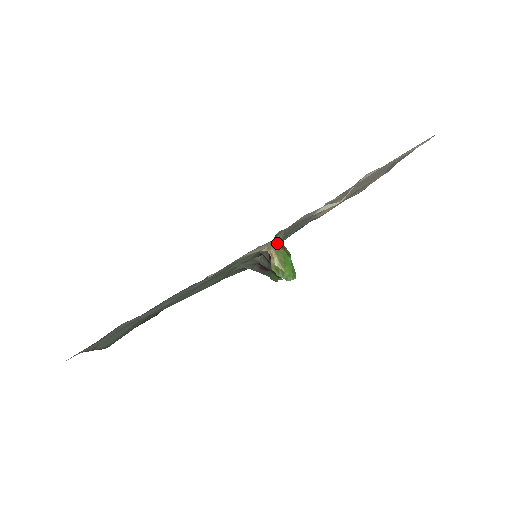
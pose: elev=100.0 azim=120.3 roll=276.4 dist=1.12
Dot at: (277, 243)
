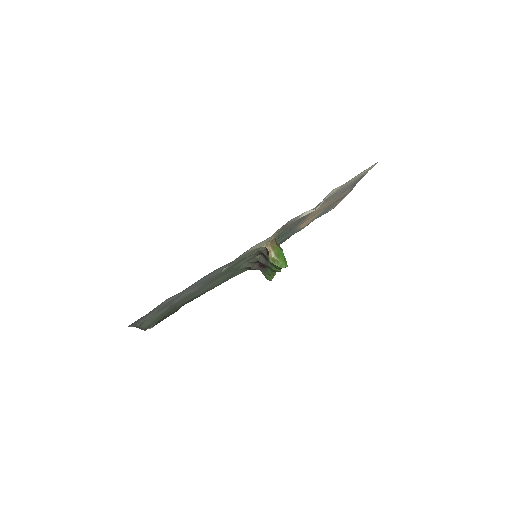
Dot at: (273, 241)
